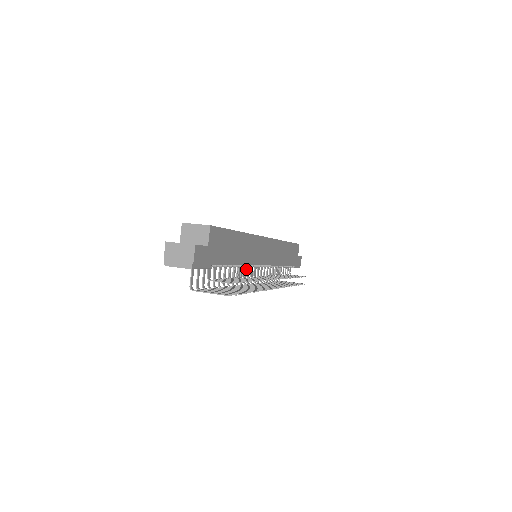
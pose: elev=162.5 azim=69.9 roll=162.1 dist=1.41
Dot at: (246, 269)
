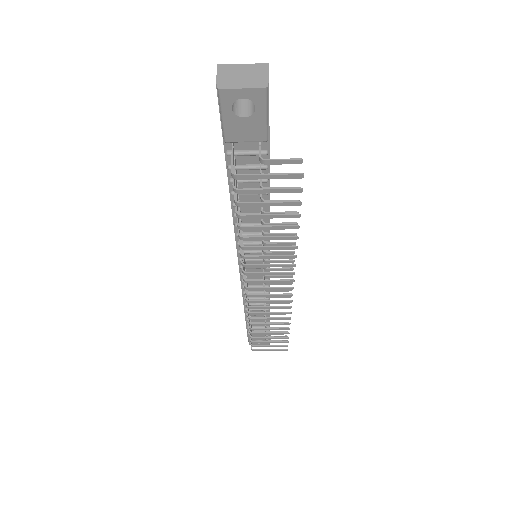
Dot at: occluded
